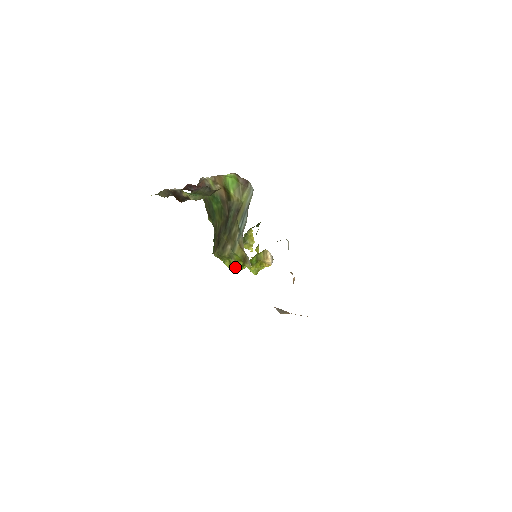
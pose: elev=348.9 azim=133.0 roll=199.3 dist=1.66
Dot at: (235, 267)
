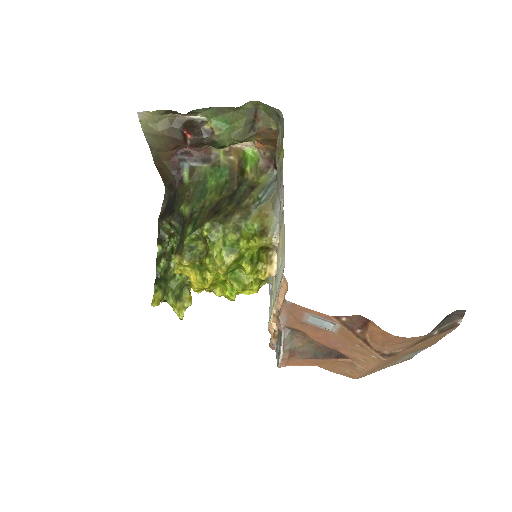
Dot at: (228, 255)
